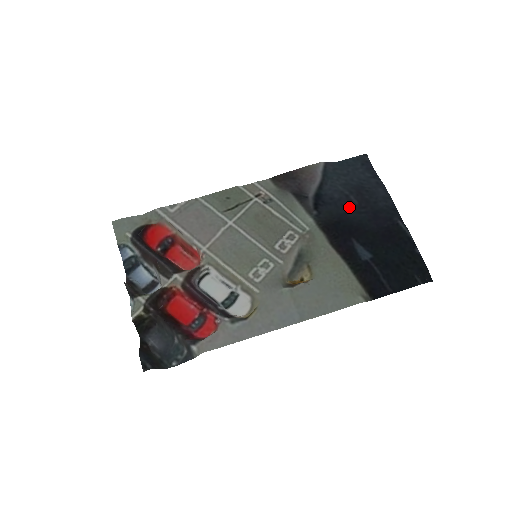
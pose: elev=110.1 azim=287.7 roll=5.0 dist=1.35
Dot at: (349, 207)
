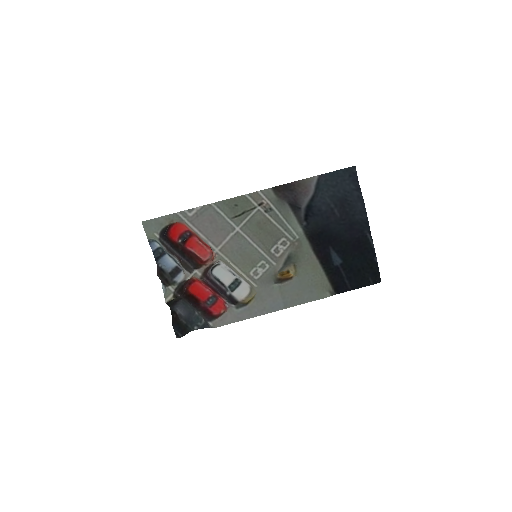
Dot at: (332, 219)
